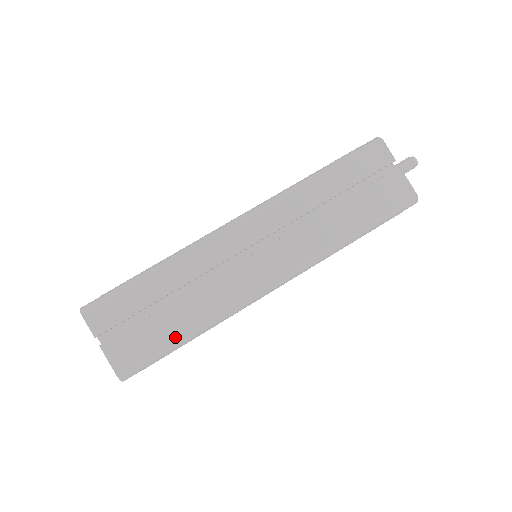
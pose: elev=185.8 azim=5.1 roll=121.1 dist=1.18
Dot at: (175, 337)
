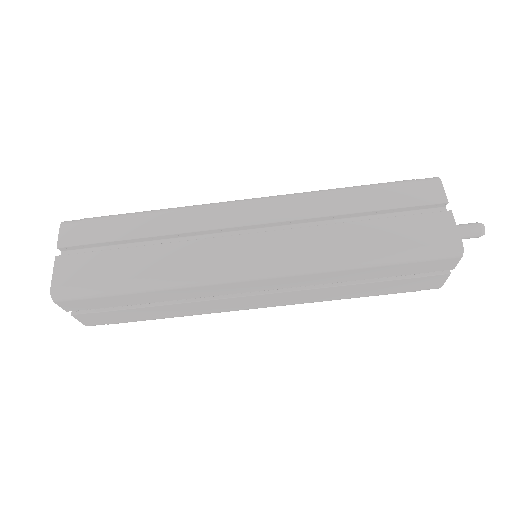
Dot at: (123, 278)
